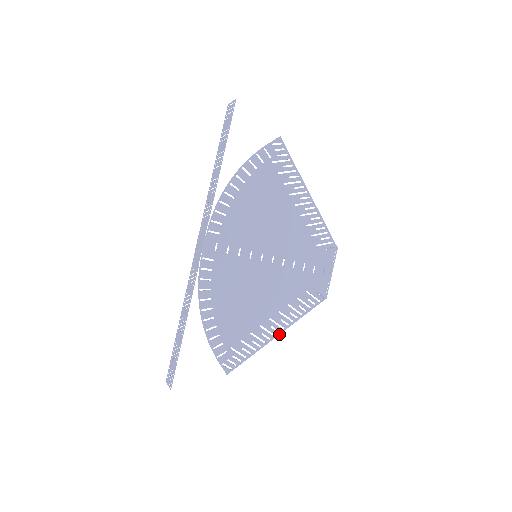
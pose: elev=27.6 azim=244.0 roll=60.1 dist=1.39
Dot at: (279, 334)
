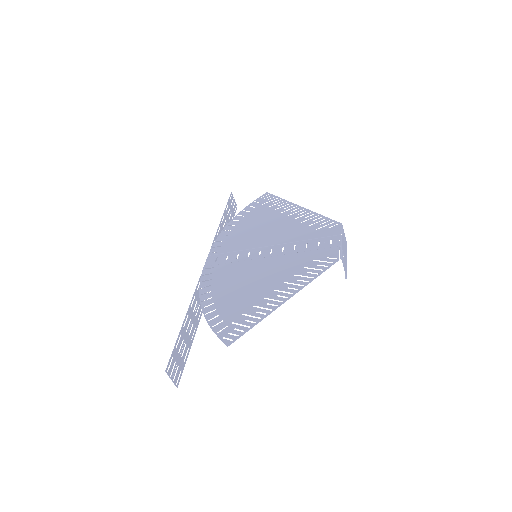
Dot at: (288, 299)
